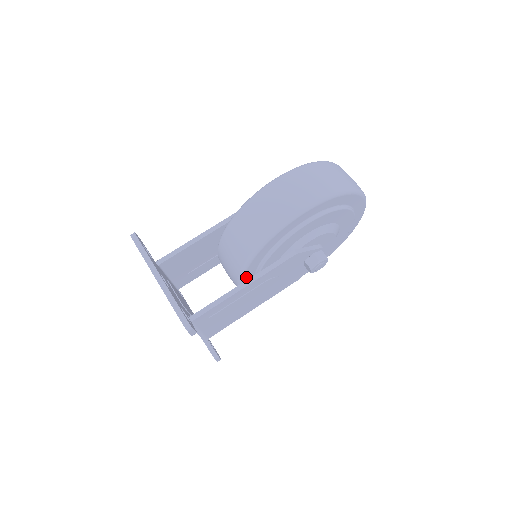
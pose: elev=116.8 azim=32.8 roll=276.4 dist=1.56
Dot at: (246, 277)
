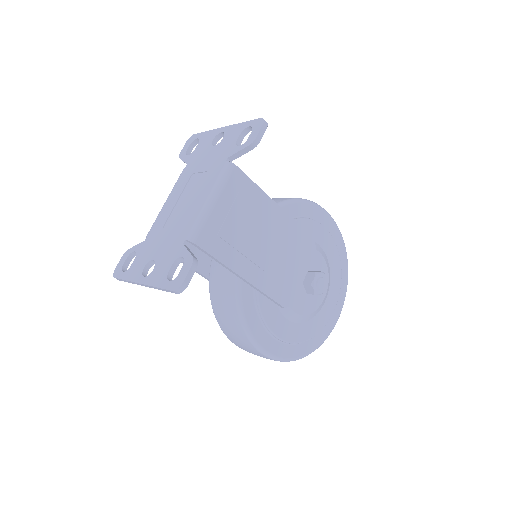
Dot at: occluded
